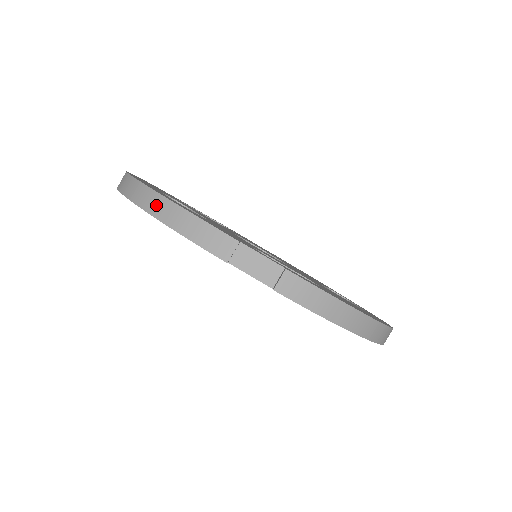
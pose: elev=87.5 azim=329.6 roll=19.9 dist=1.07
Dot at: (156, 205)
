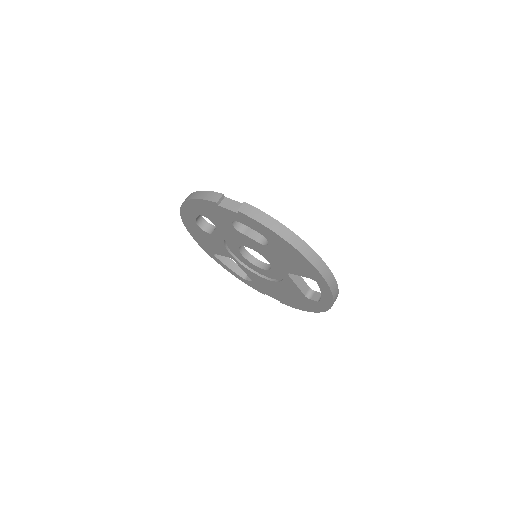
Dot at: (191, 196)
